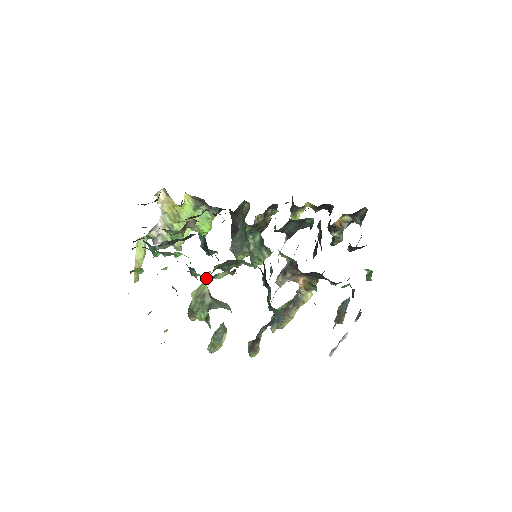
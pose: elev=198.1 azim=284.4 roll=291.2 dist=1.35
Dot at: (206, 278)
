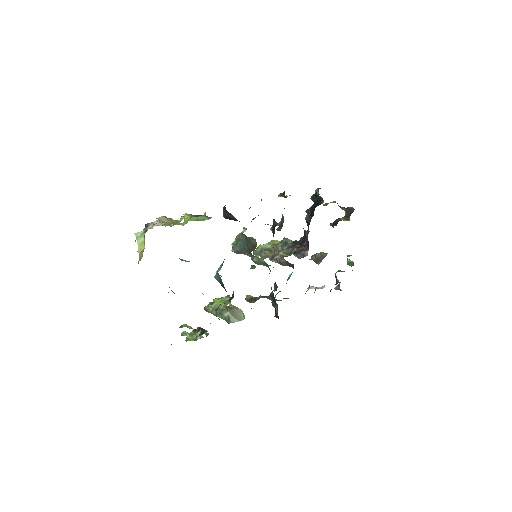
Dot at: (223, 300)
